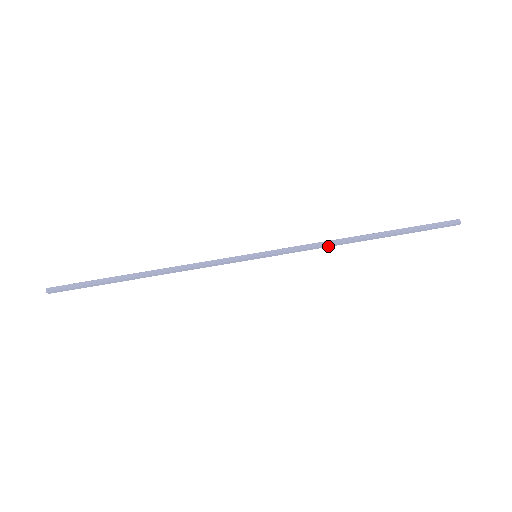
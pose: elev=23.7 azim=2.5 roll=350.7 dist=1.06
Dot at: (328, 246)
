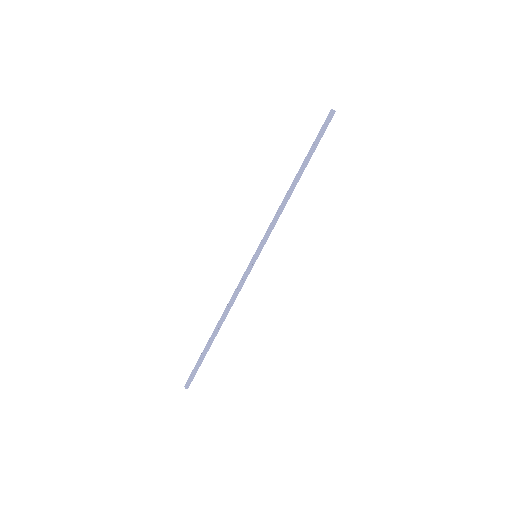
Dot at: (282, 207)
